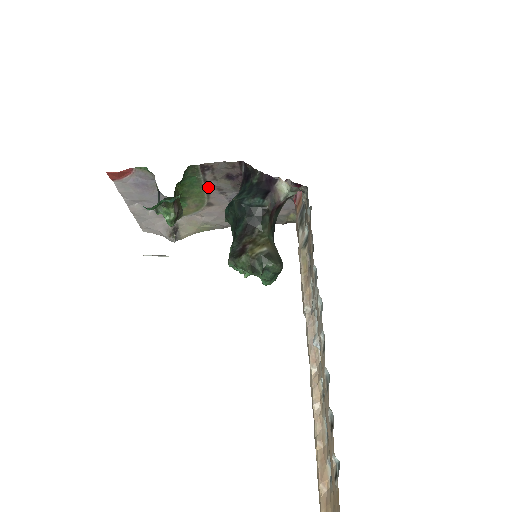
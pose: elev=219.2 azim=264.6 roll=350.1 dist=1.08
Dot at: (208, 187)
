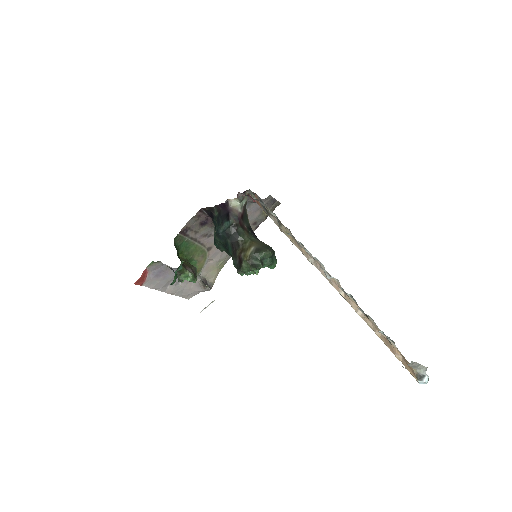
Dot at: (197, 240)
